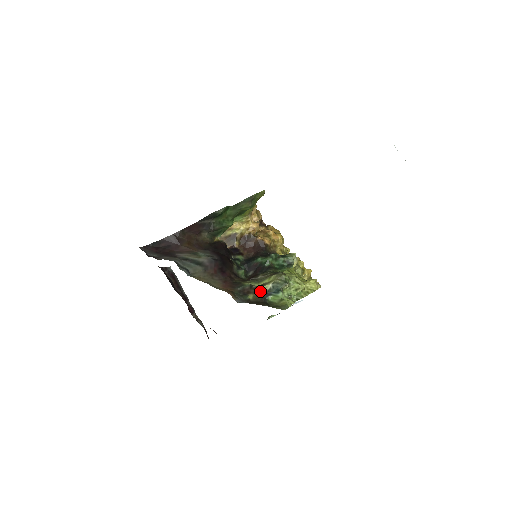
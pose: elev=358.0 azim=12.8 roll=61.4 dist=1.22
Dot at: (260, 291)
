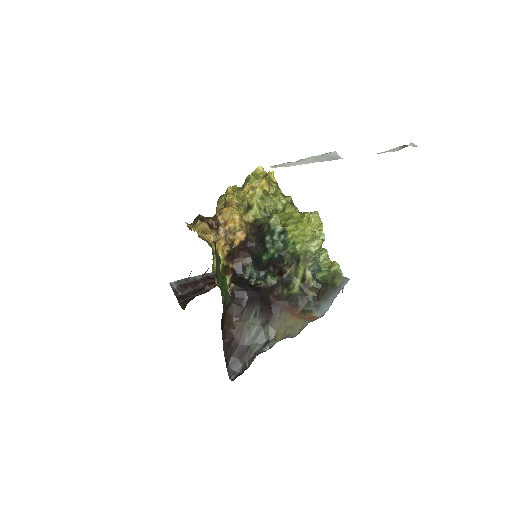
Dot at: (309, 283)
